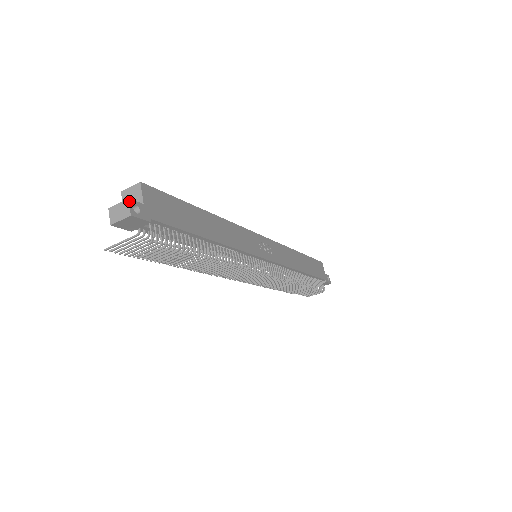
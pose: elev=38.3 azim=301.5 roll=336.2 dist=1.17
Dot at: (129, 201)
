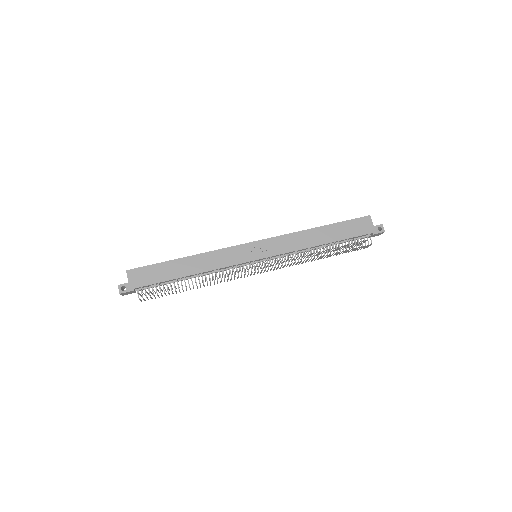
Dot at: (118, 286)
